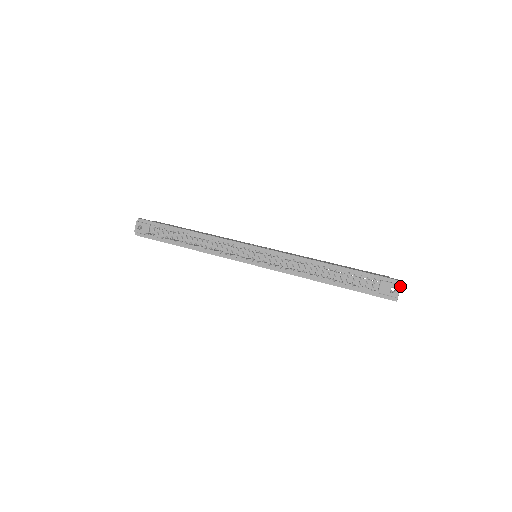
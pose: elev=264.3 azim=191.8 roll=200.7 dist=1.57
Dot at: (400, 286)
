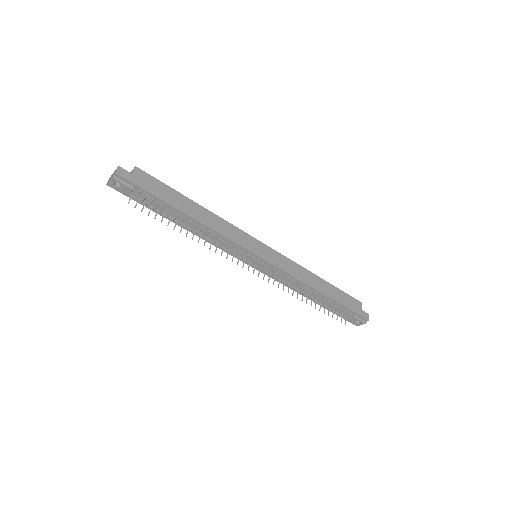
Dot at: occluded
